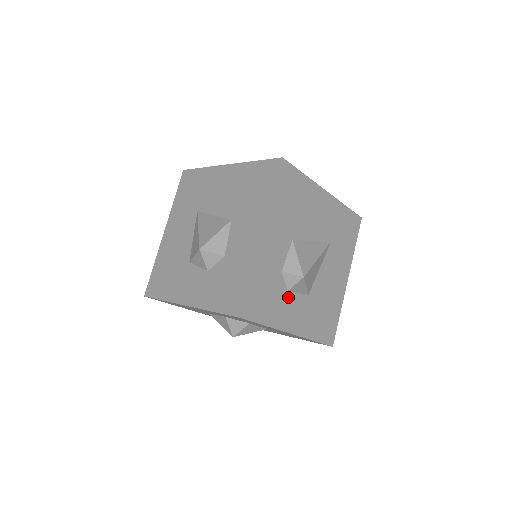
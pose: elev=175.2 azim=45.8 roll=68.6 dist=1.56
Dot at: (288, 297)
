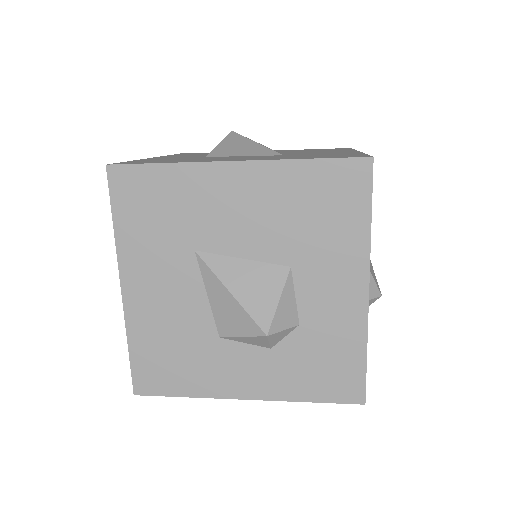
Dot at: occluded
